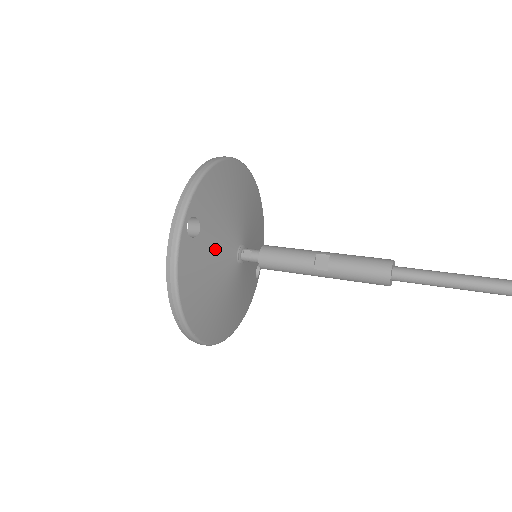
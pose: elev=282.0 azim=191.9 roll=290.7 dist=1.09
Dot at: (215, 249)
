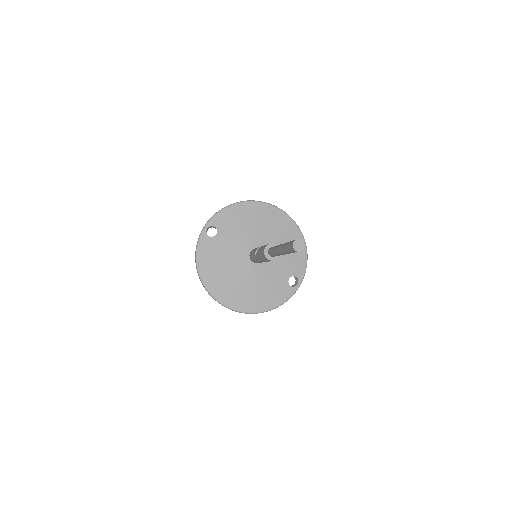
Dot at: (228, 247)
